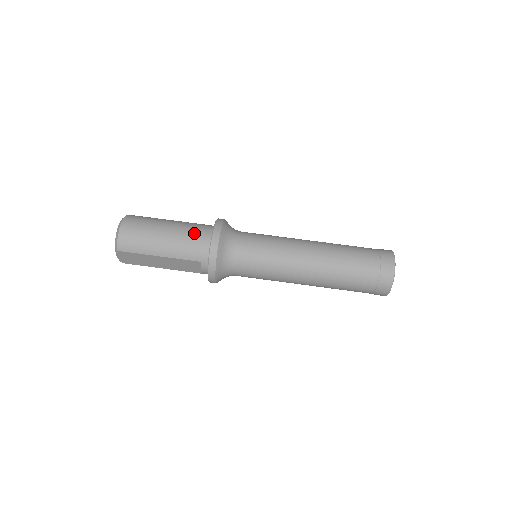
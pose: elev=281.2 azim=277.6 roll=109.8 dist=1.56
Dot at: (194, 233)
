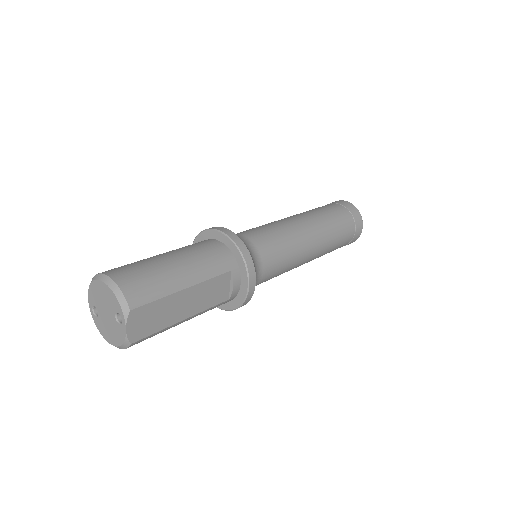
Dot at: (199, 246)
